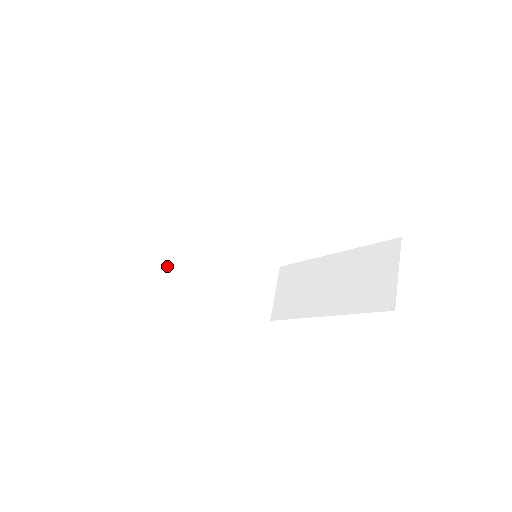
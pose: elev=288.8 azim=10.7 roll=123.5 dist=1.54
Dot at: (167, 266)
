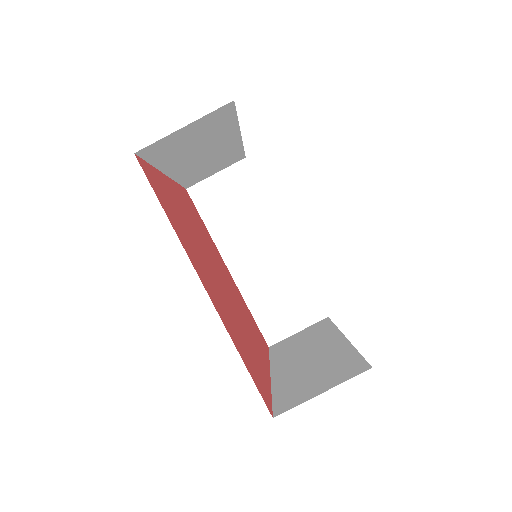
Dot at: (179, 150)
